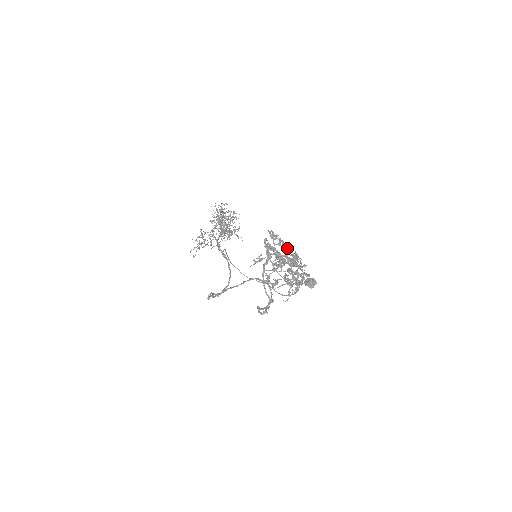
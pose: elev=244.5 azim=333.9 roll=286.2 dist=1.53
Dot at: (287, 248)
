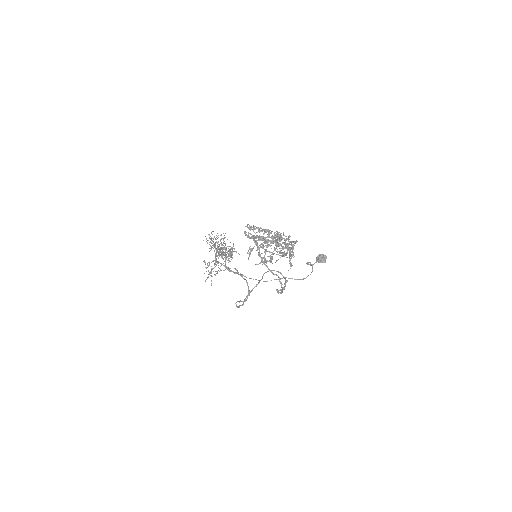
Dot at: (267, 231)
